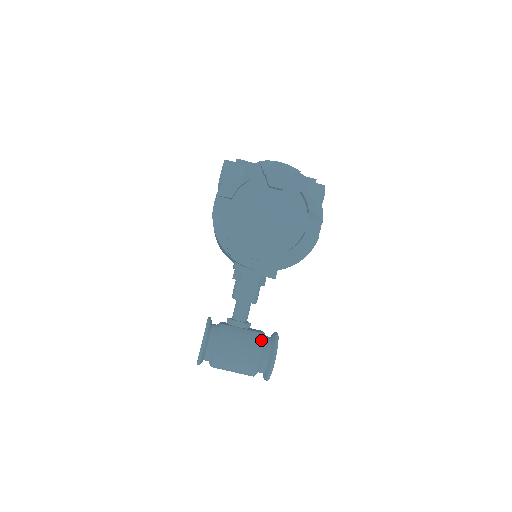
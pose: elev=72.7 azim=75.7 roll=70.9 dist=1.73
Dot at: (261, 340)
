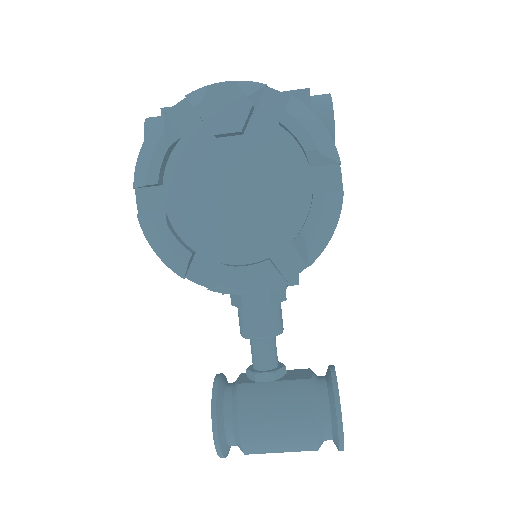
Dot at: (308, 394)
